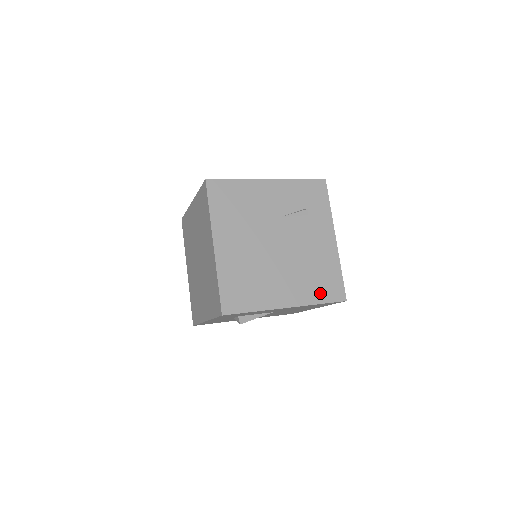
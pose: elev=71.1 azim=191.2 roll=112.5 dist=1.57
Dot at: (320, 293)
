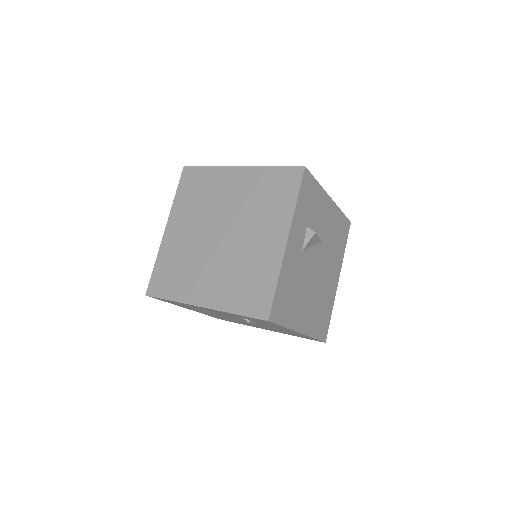
Dot at: occluded
